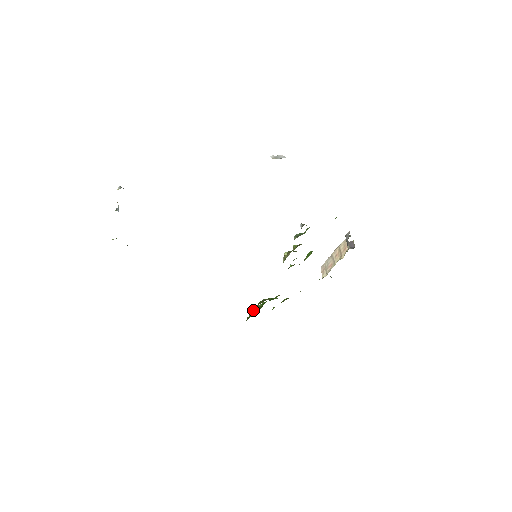
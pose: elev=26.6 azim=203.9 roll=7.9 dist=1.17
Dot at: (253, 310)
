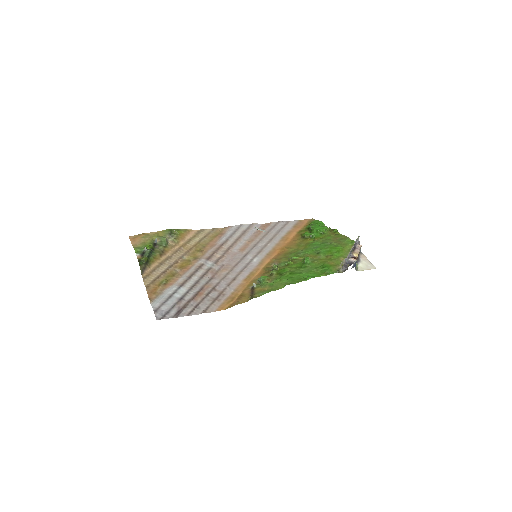
Dot at: (309, 226)
